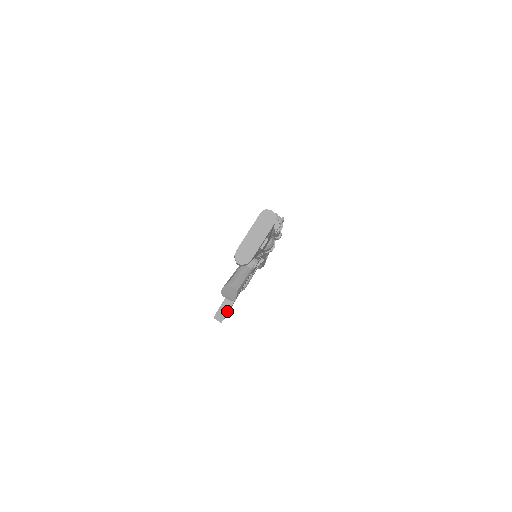
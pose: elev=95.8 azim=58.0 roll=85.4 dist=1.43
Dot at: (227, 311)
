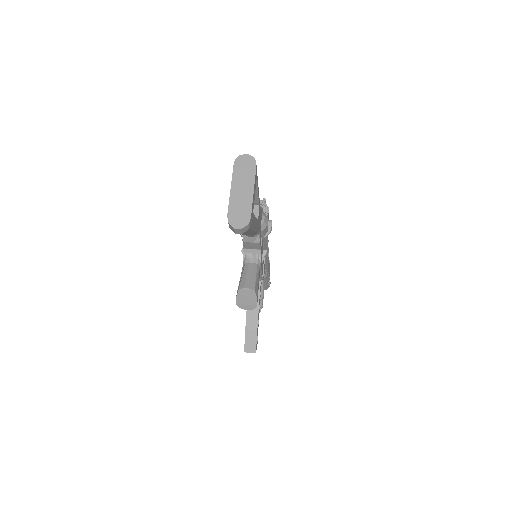
Dot at: (255, 336)
